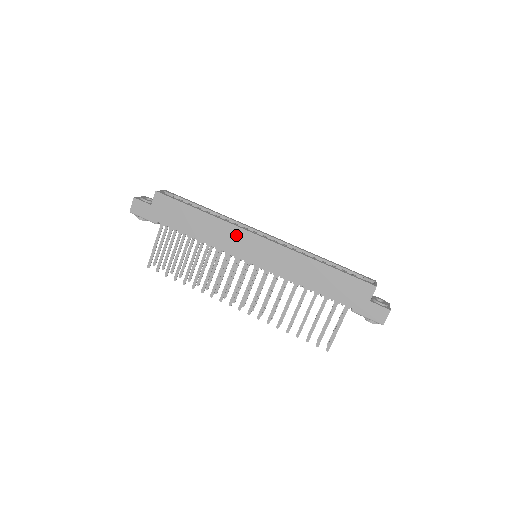
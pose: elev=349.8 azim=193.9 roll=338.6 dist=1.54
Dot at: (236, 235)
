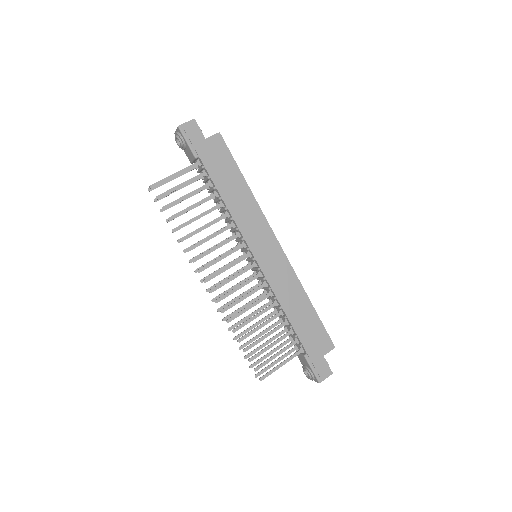
Dot at: (260, 226)
